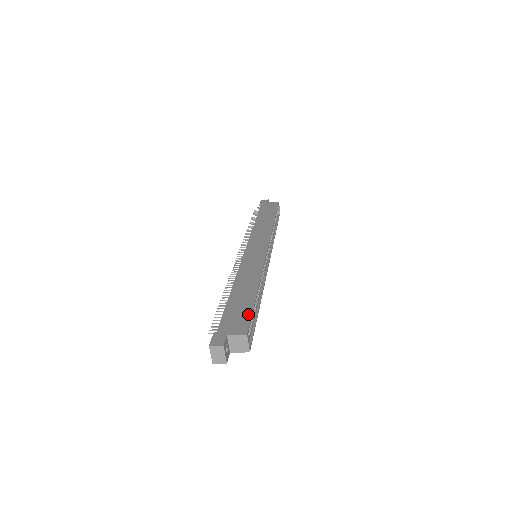
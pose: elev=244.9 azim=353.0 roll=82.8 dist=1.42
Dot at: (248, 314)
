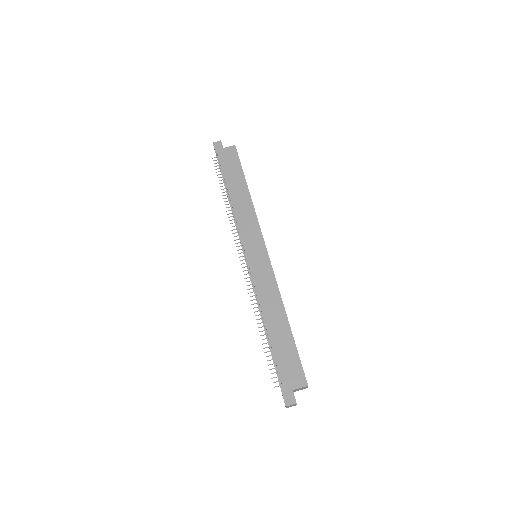
Dot at: (297, 359)
